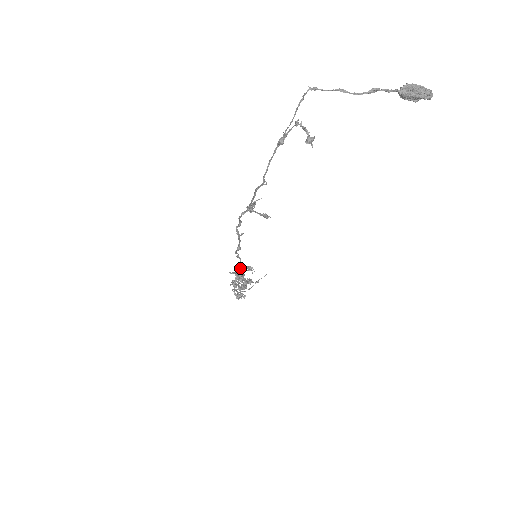
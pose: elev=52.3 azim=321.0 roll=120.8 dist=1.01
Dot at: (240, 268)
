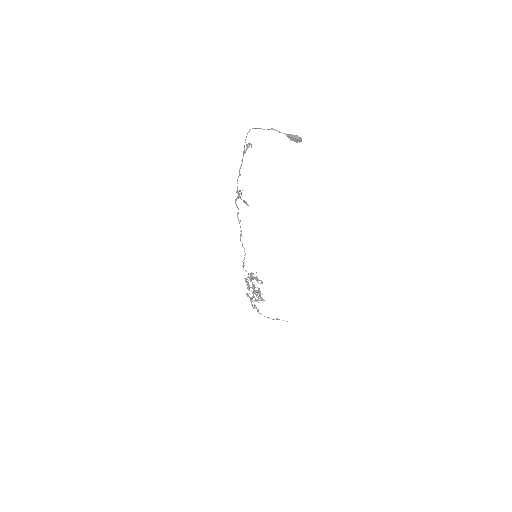
Dot at: (253, 273)
